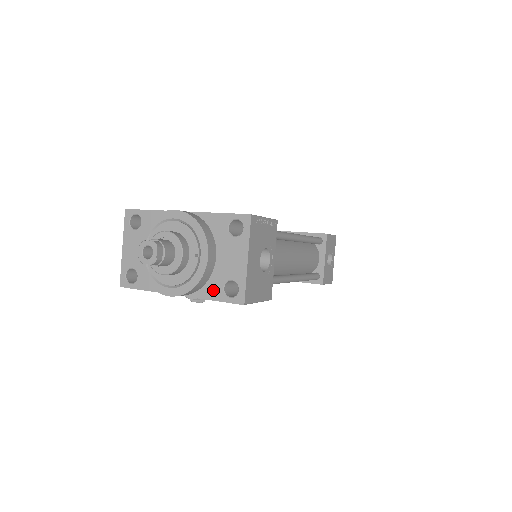
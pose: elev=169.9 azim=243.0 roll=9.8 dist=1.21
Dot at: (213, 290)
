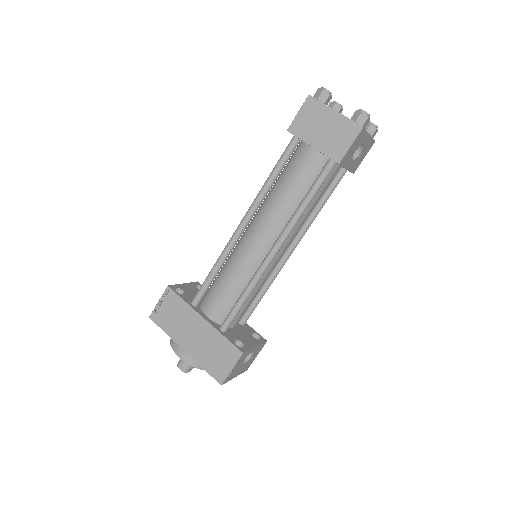
Dot at: occluded
